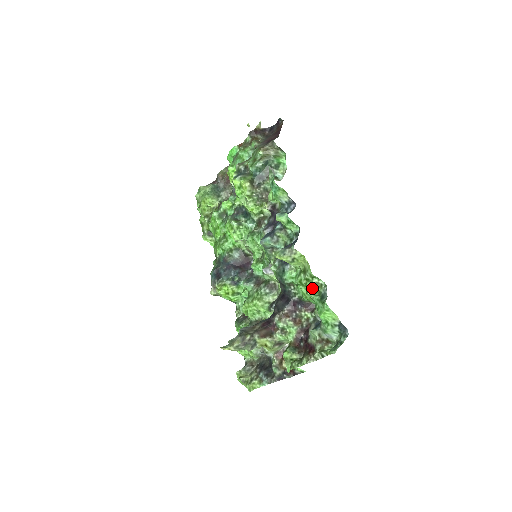
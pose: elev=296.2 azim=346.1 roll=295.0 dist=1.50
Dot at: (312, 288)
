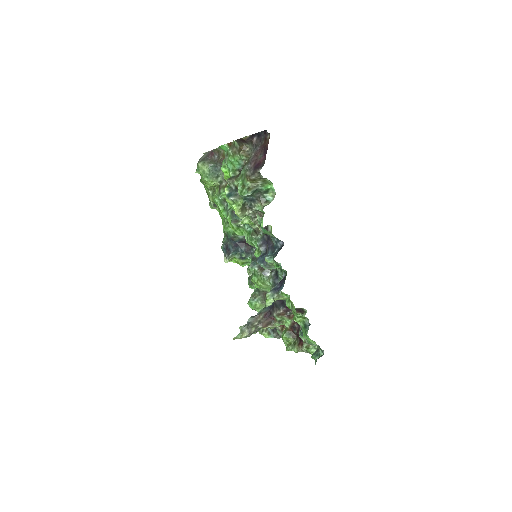
Dot at: (297, 319)
